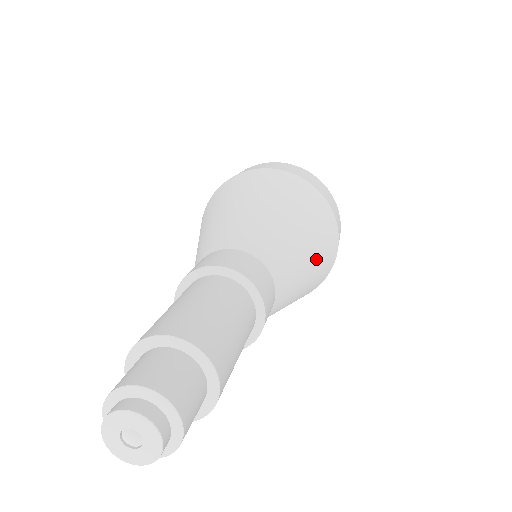
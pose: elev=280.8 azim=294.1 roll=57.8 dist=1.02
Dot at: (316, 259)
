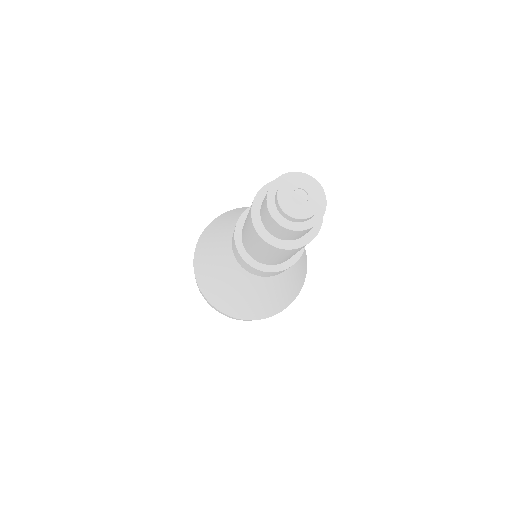
Dot at: occluded
